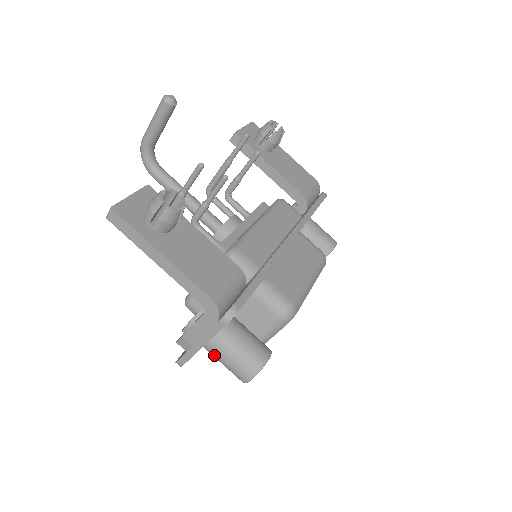
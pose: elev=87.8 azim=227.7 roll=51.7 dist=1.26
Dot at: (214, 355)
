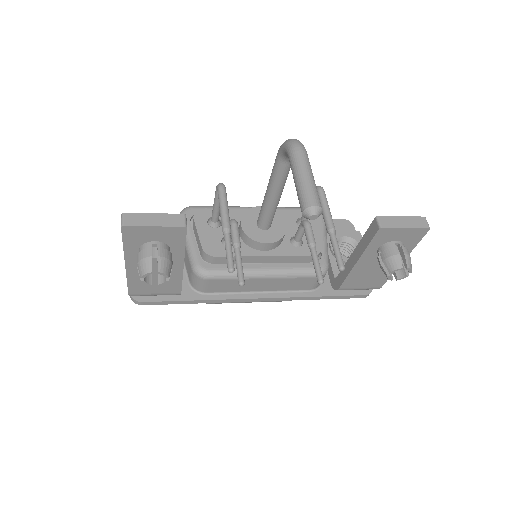
Dot at: occluded
